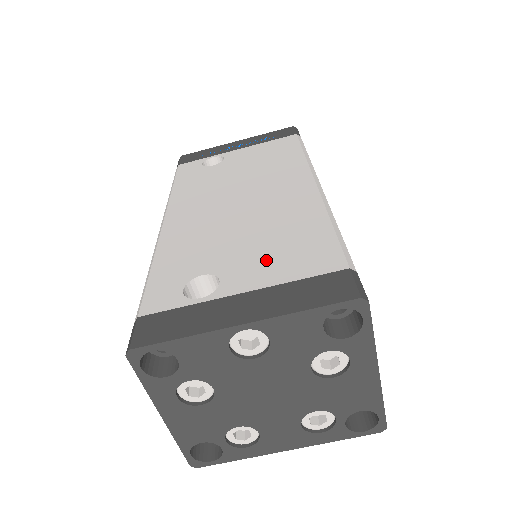
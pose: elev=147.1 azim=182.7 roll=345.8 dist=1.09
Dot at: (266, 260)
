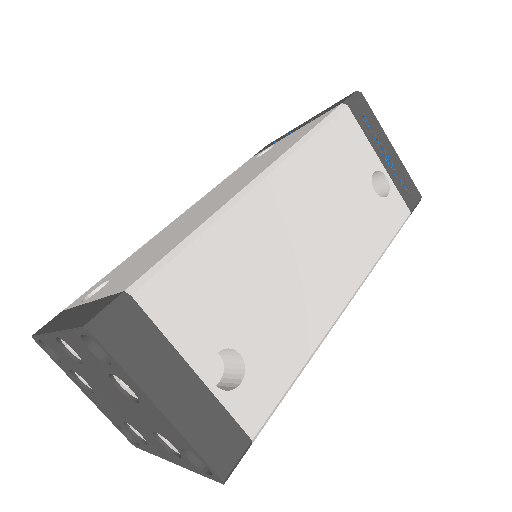
Dot at: (129, 272)
